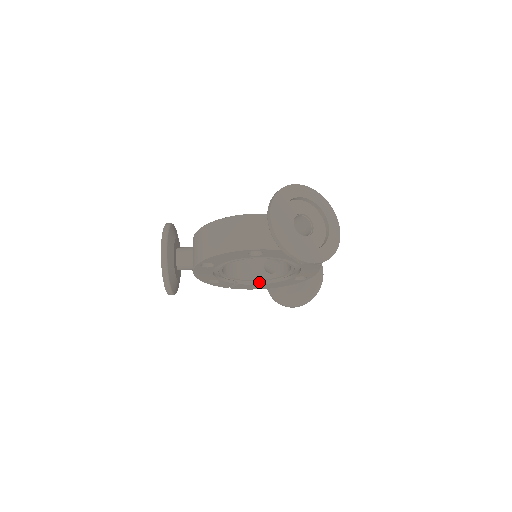
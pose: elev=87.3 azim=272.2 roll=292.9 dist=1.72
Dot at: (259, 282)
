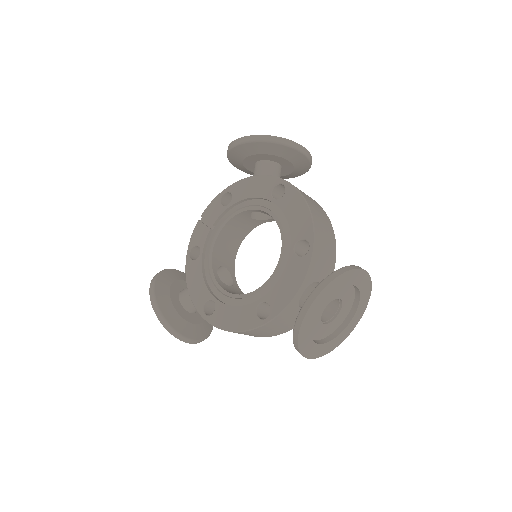
Dot at: occluded
